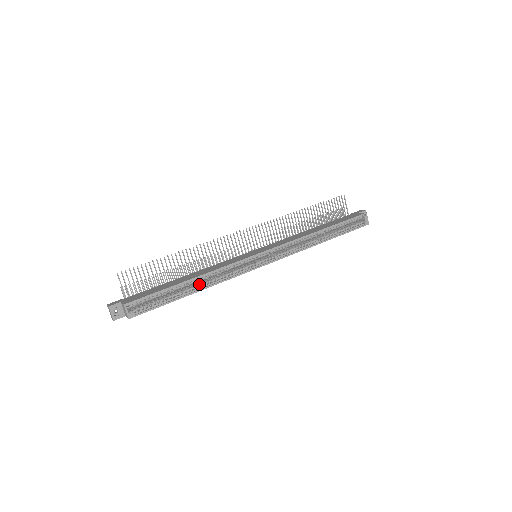
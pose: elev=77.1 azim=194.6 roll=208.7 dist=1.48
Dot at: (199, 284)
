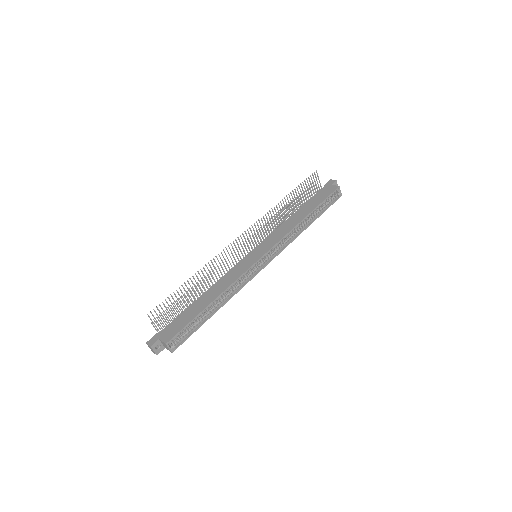
Dot at: (219, 301)
